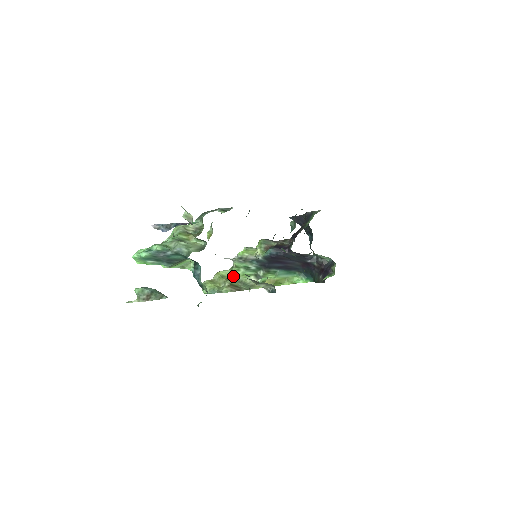
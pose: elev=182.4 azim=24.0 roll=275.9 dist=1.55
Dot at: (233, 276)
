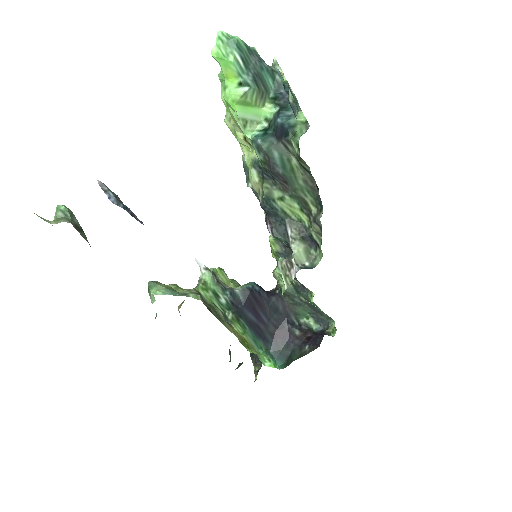
Dot at: (200, 292)
